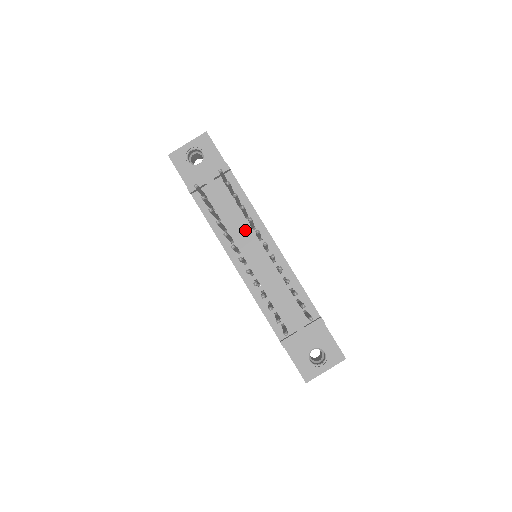
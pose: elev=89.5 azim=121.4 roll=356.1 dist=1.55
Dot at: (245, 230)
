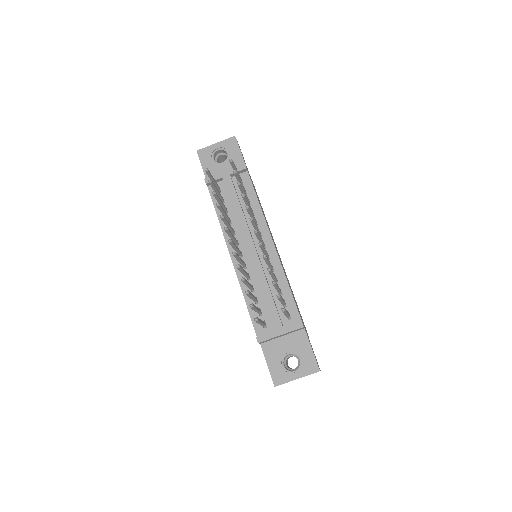
Dot at: (247, 225)
